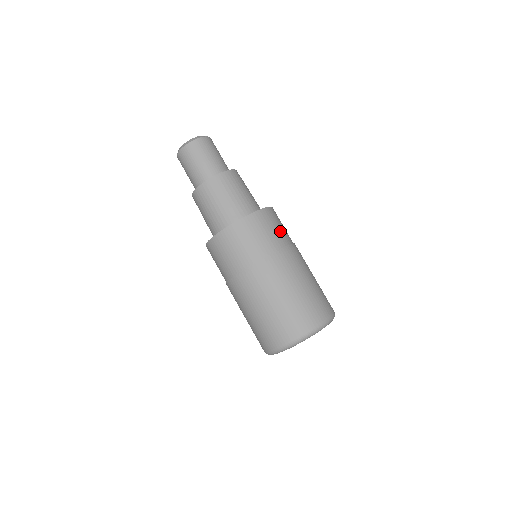
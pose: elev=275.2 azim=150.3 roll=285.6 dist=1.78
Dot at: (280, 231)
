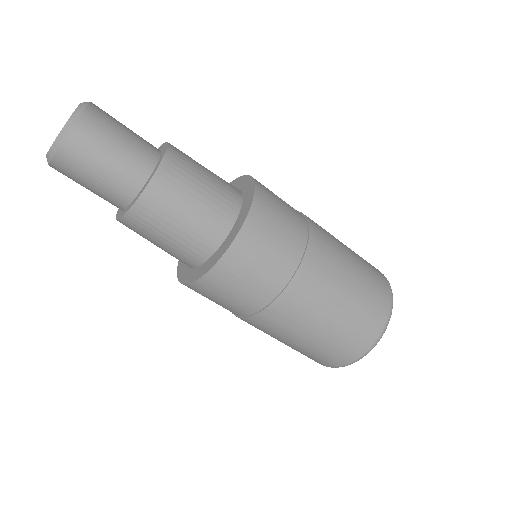
Dot at: (289, 217)
